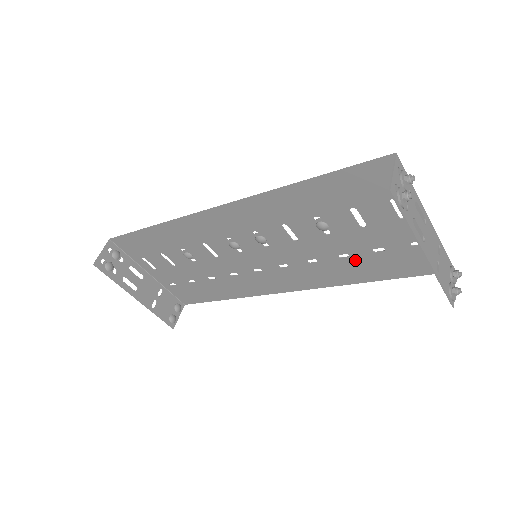
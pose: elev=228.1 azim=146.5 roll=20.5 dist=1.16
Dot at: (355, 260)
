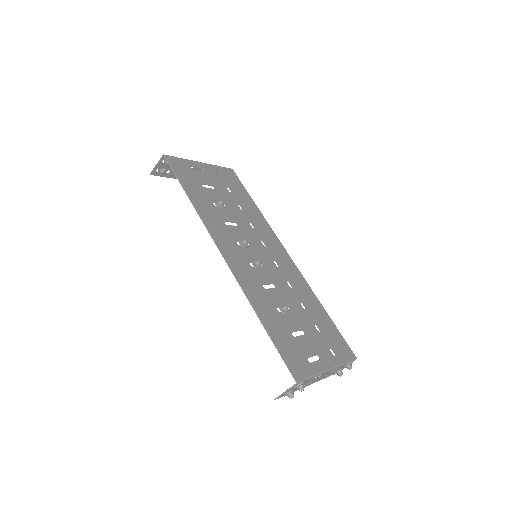
Dot at: (309, 310)
